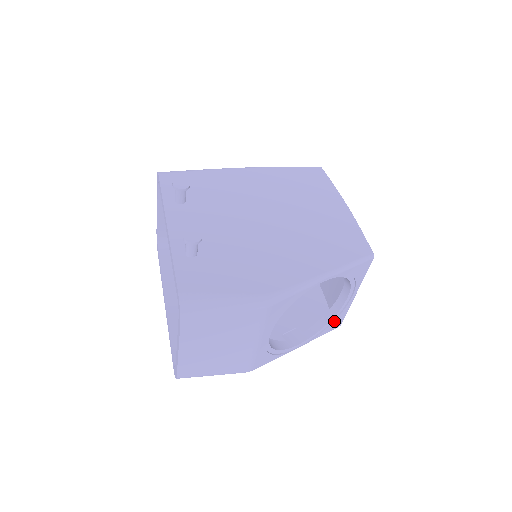
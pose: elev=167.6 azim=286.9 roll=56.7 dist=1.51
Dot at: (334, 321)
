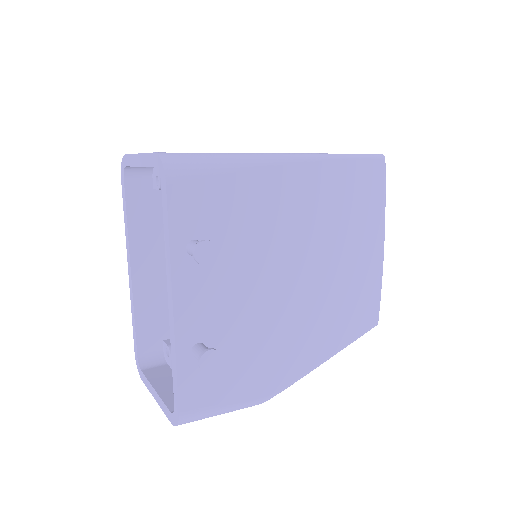
Dot at: occluded
